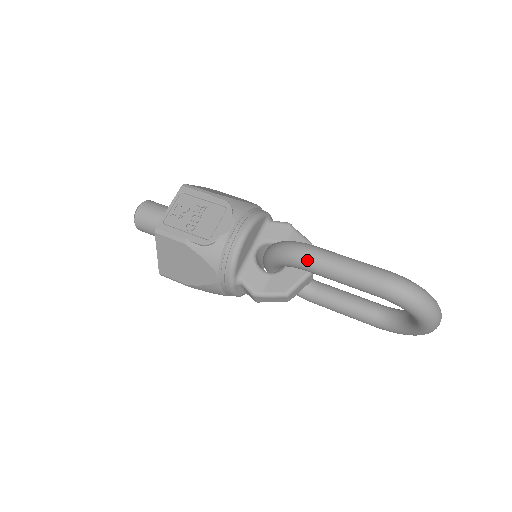
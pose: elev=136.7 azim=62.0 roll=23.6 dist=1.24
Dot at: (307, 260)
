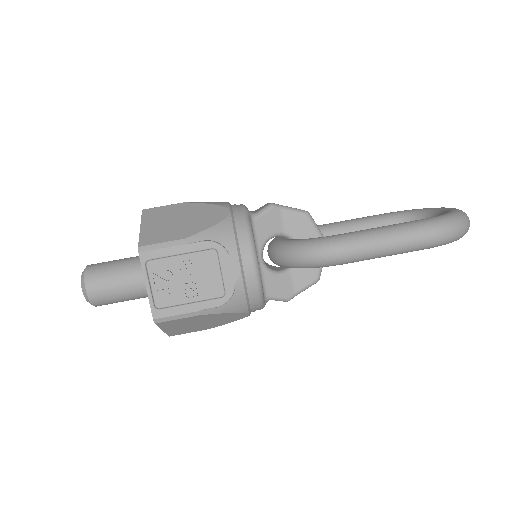
Dot at: (346, 259)
